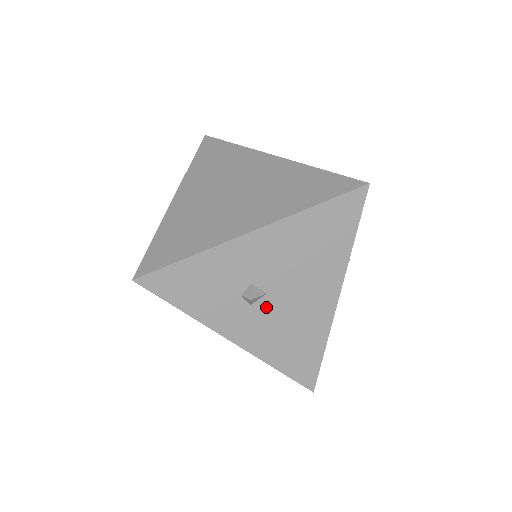
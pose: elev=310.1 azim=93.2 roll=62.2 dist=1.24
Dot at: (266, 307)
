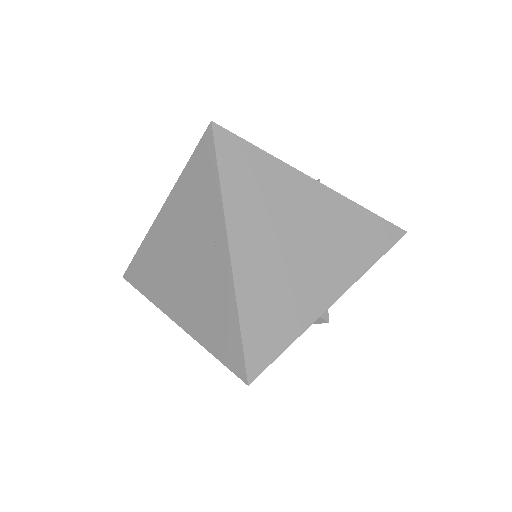
Dot at: occluded
